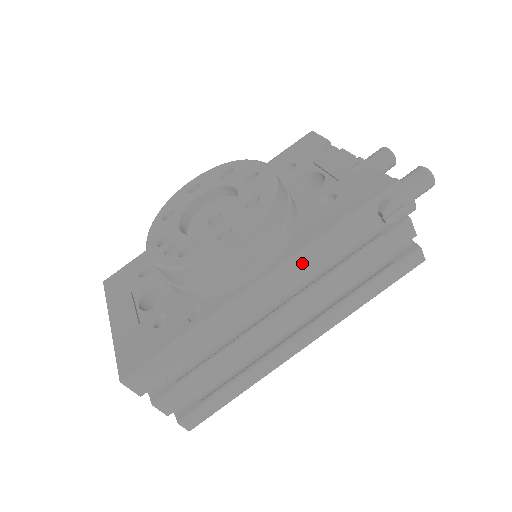
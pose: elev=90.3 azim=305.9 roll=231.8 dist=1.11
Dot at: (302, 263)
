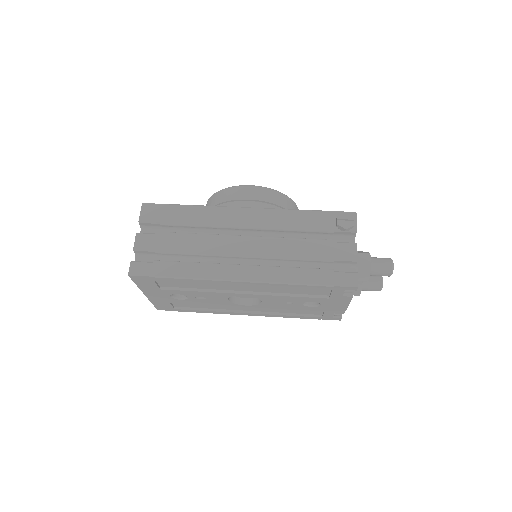
Dot at: (276, 216)
